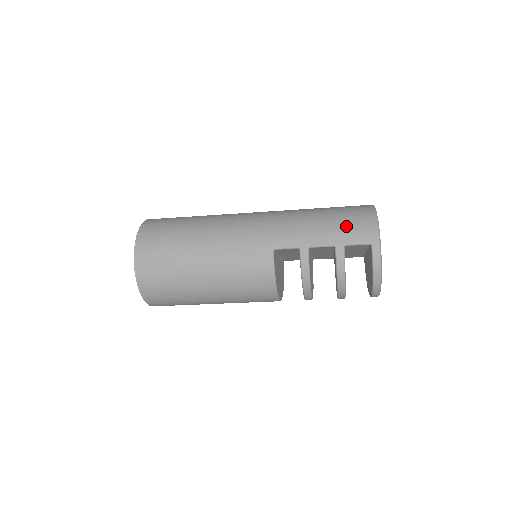
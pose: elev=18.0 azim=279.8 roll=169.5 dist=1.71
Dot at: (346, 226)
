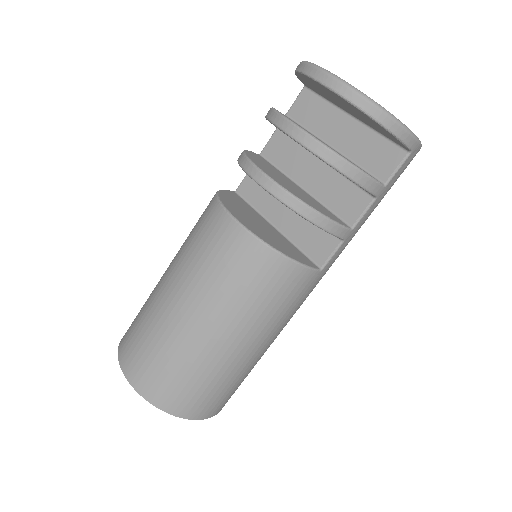
Dot at: occluded
